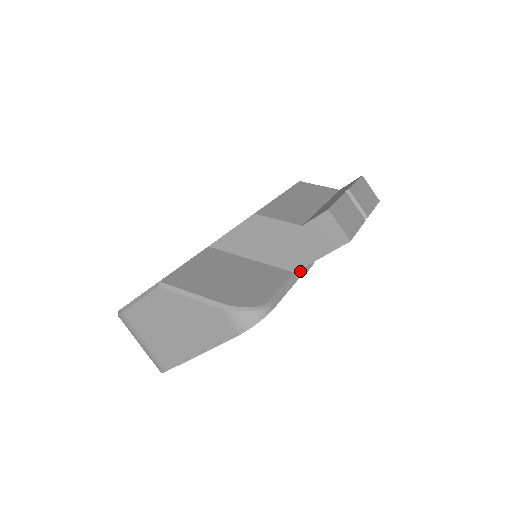
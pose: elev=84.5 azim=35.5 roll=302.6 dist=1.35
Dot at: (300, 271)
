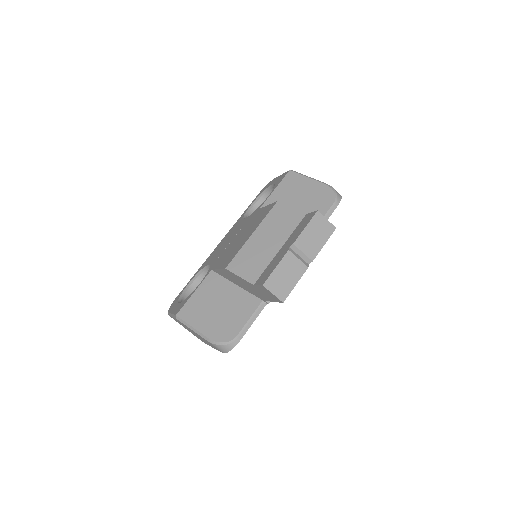
Dot at: (265, 301)
